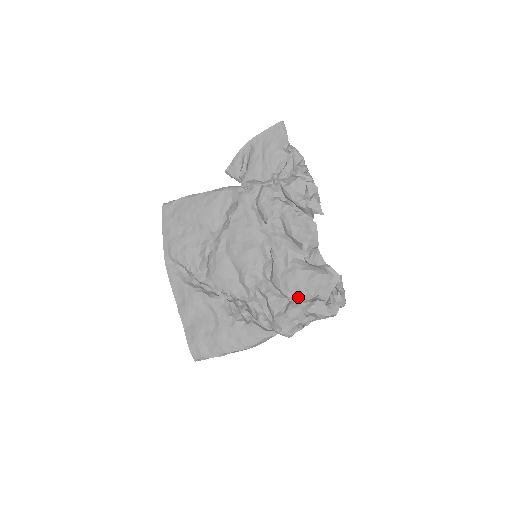
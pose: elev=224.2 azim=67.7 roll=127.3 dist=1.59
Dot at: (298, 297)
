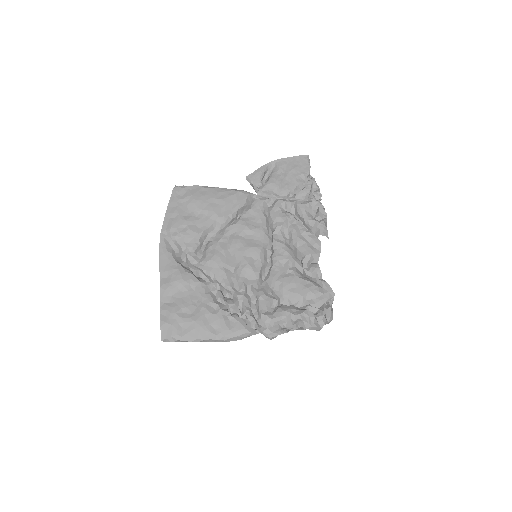
Dot at: (290, 302)
